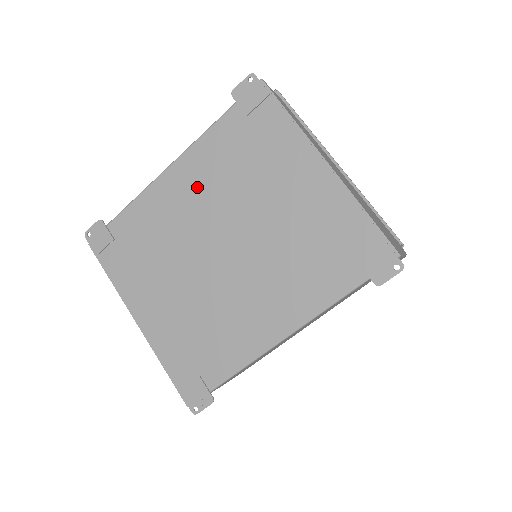
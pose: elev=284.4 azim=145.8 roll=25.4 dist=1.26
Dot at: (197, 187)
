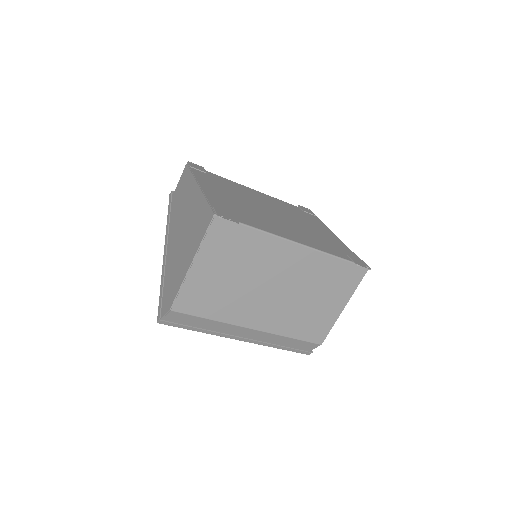
Dot at: (268, 200)
